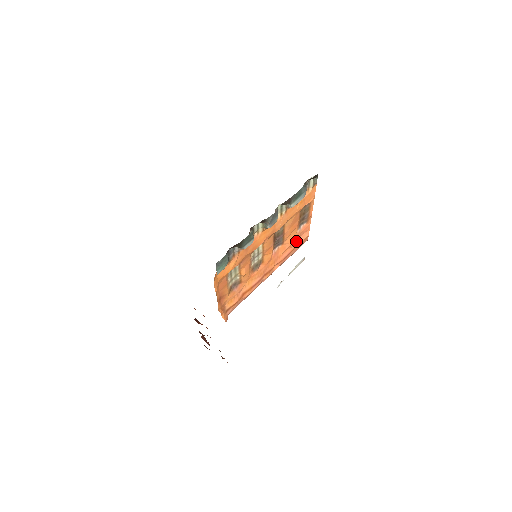
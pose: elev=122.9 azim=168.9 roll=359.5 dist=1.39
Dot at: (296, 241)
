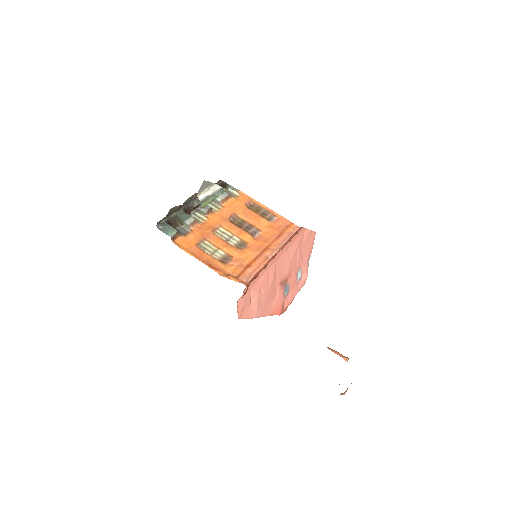
Dot at: (280, 229)
